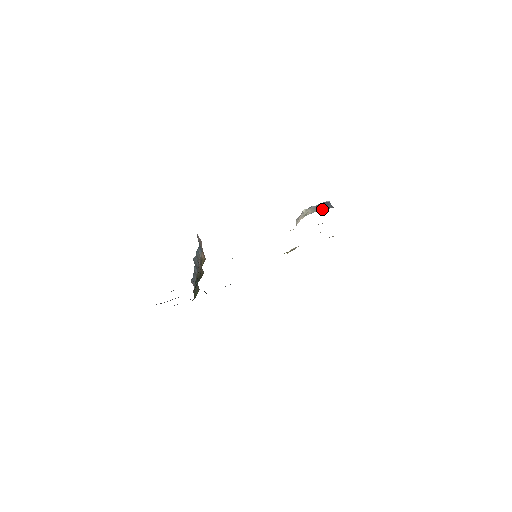
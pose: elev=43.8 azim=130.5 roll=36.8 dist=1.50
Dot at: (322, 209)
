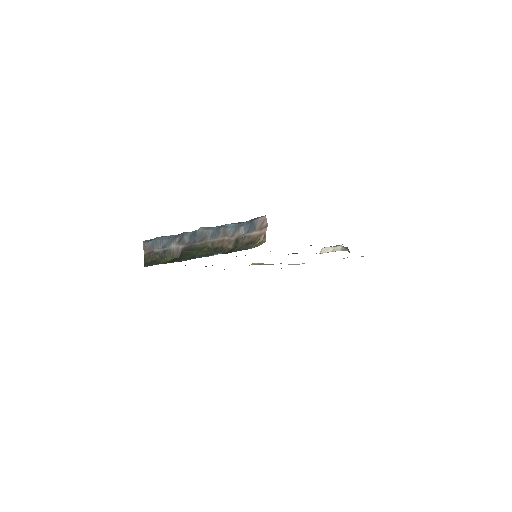
Dot at: occluded
